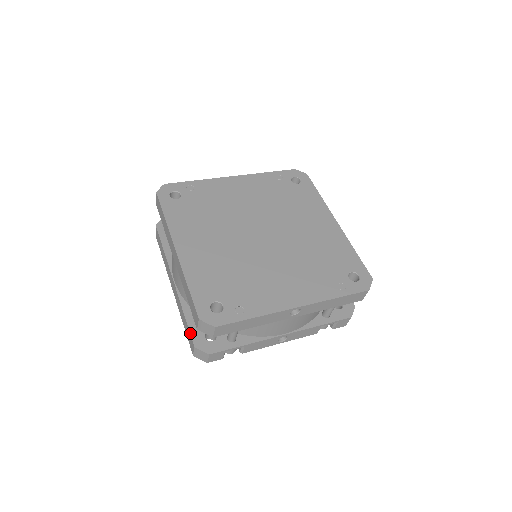
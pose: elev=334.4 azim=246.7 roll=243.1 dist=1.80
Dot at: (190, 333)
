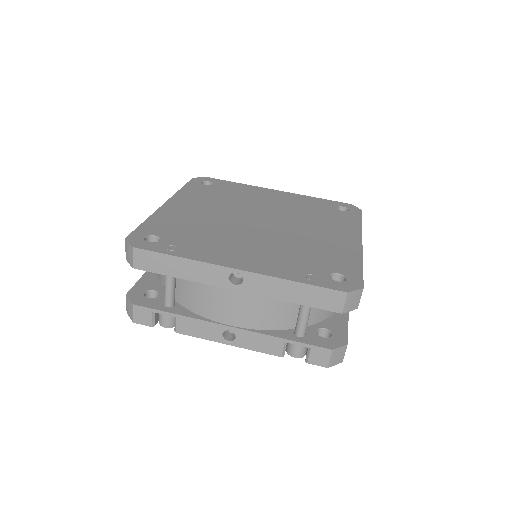
Dot at: occluded
